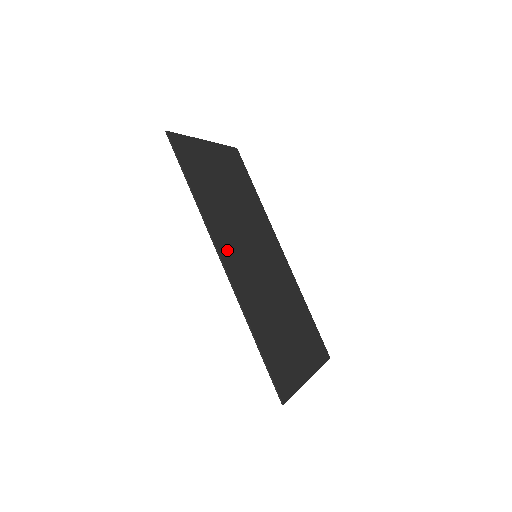
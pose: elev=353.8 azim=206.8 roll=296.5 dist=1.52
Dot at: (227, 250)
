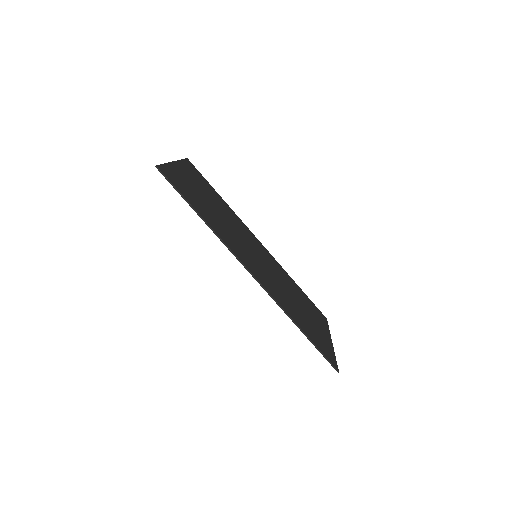
Dot at: (246, 261)
